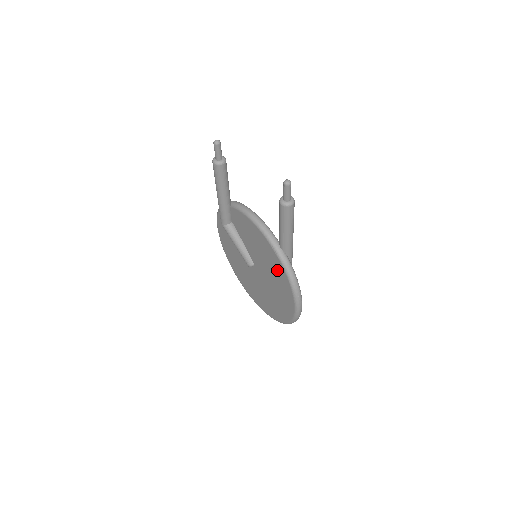
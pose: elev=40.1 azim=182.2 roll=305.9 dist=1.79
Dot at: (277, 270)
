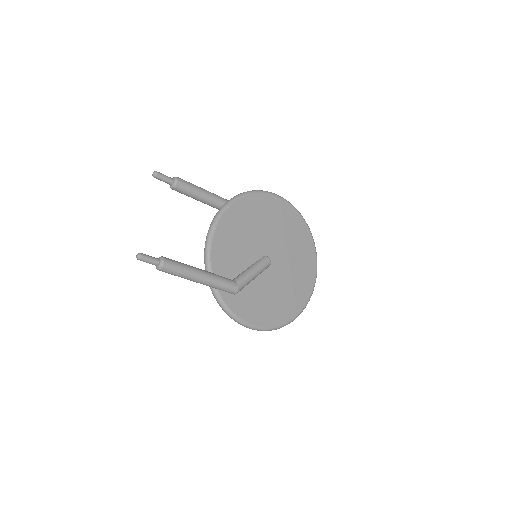
Dot at: occluded
